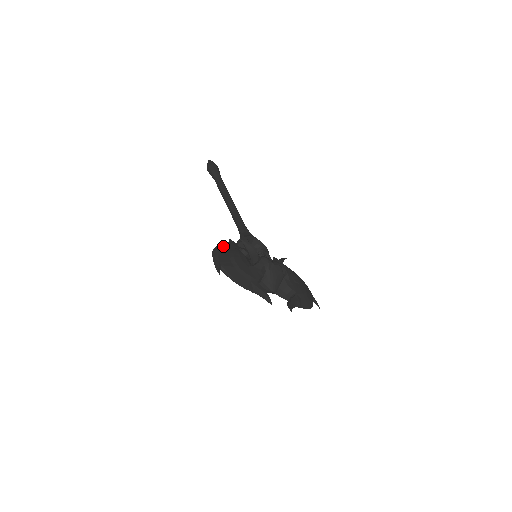
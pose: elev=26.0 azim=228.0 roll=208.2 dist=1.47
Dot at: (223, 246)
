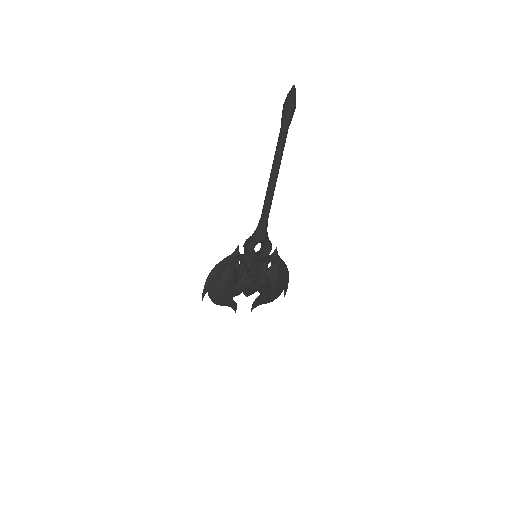
Dot at: (222, 267)
